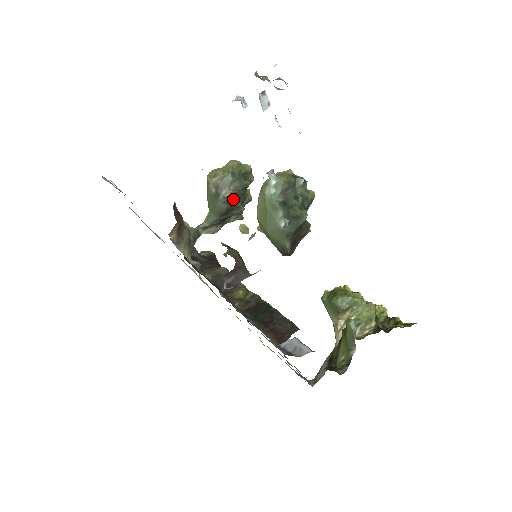
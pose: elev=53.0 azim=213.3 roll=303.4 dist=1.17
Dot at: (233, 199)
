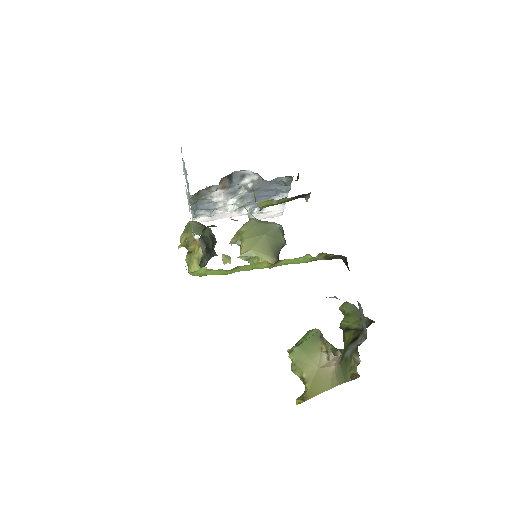
Dot at: occluded
